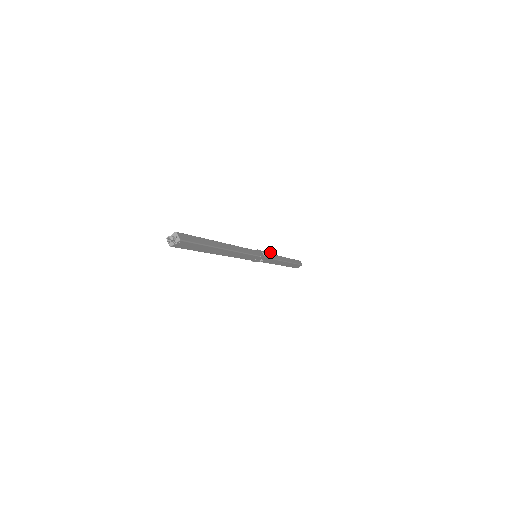
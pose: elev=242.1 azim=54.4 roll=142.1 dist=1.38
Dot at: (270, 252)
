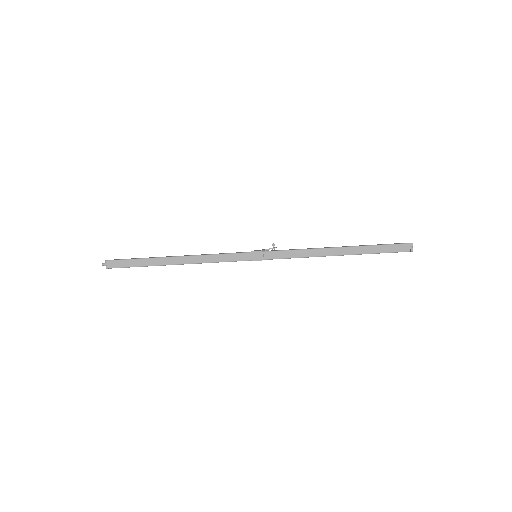
Dot at: (272, 245)
